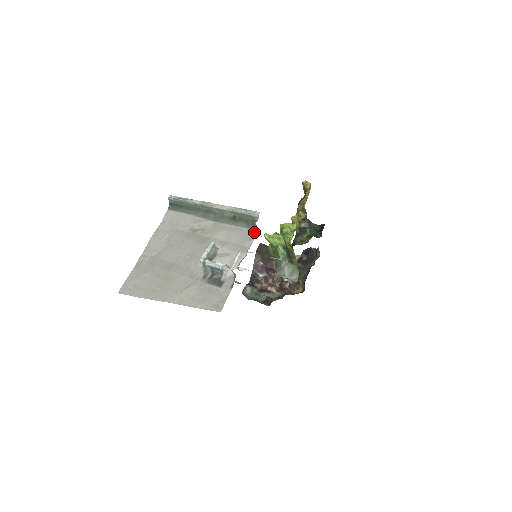
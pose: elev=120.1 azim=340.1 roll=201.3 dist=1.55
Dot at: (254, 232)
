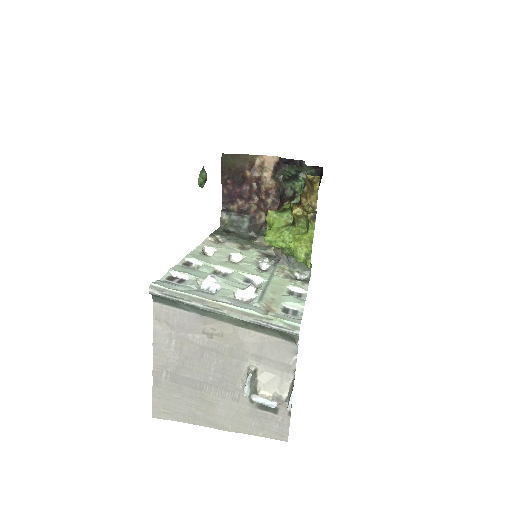
Dot at: (294, 344)
